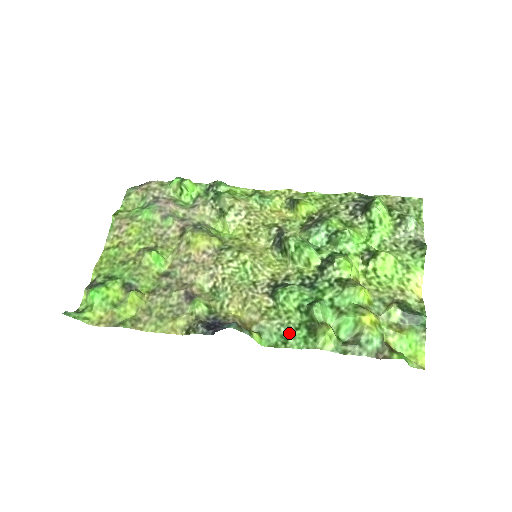
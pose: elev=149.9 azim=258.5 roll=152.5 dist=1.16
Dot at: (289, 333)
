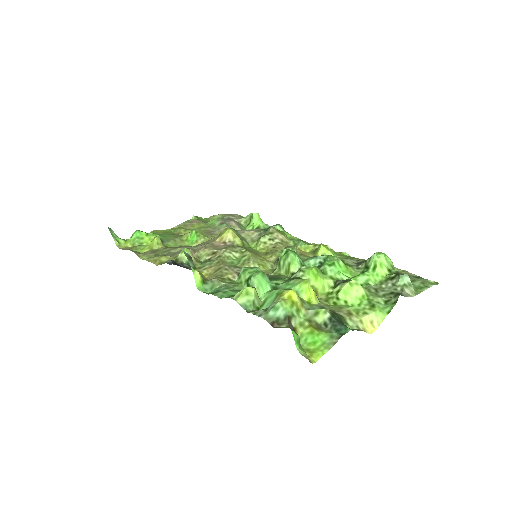
Dot at: (224, 289)
